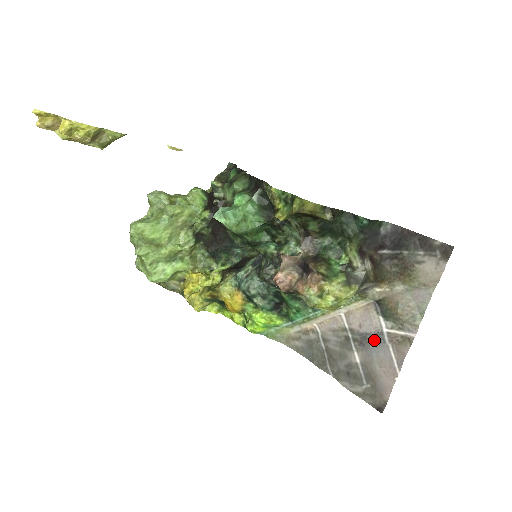
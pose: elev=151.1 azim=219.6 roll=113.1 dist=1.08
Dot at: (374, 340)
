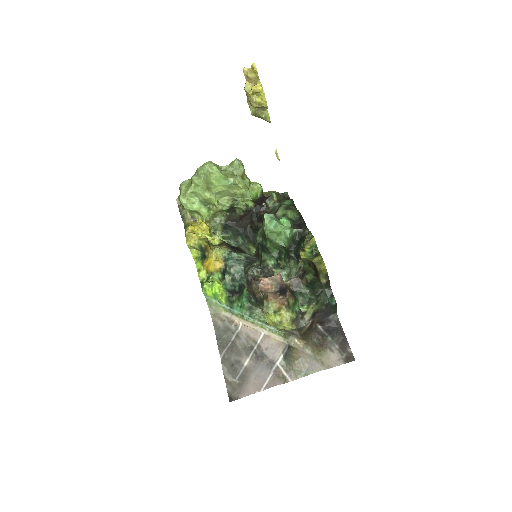
Dot at: (266, 363)
